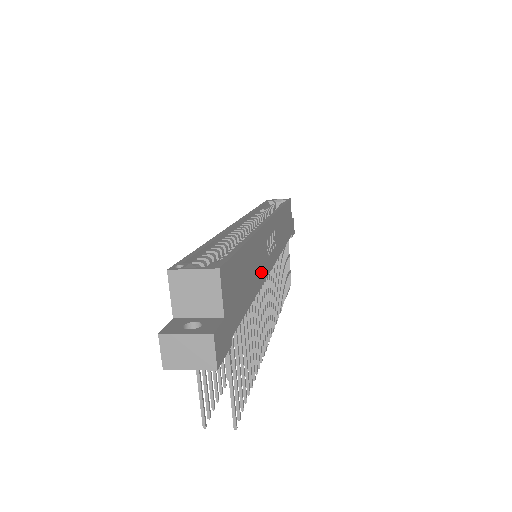
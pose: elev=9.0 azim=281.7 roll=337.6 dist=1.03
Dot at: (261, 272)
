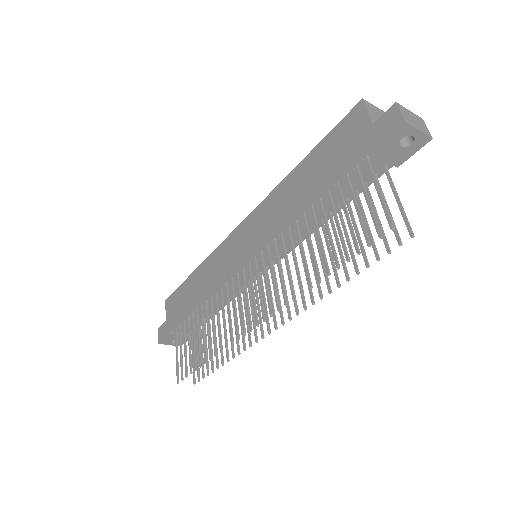
Dot at: occluded
